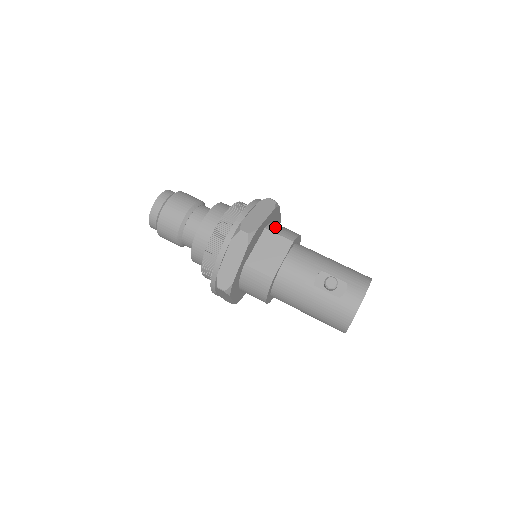
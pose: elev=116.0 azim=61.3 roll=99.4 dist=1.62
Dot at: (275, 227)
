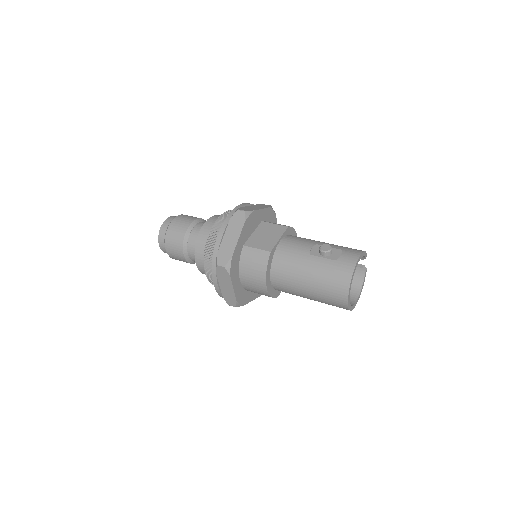
Dot at: occluded
